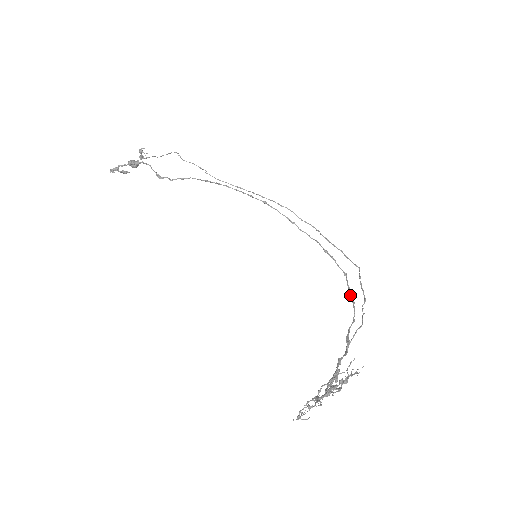
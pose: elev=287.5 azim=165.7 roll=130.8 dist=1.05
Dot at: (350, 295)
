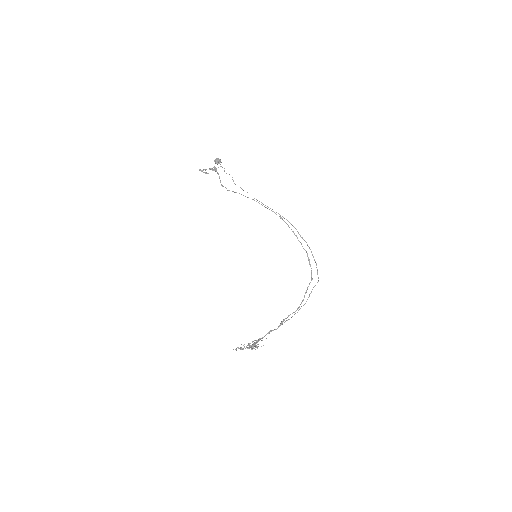
Dot at: occluded
